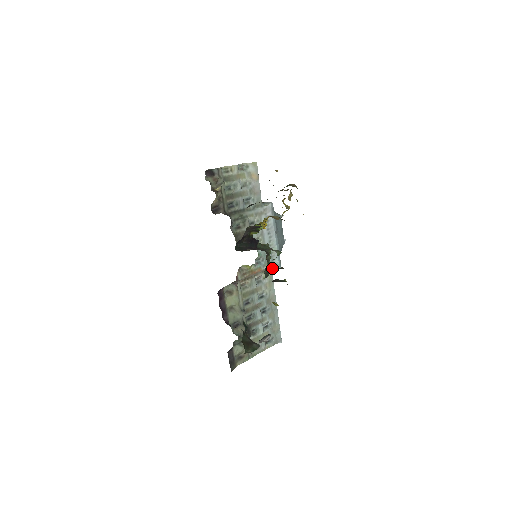
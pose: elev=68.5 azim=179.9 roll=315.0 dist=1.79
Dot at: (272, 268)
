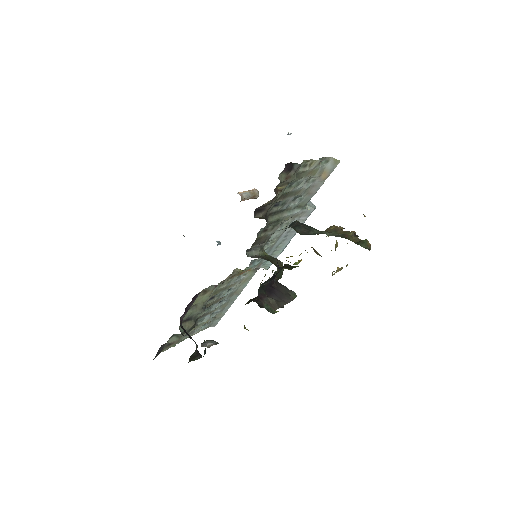
Dot at: (260, 267)
